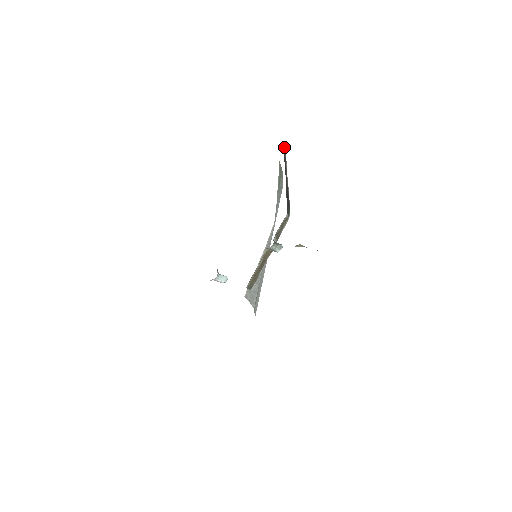
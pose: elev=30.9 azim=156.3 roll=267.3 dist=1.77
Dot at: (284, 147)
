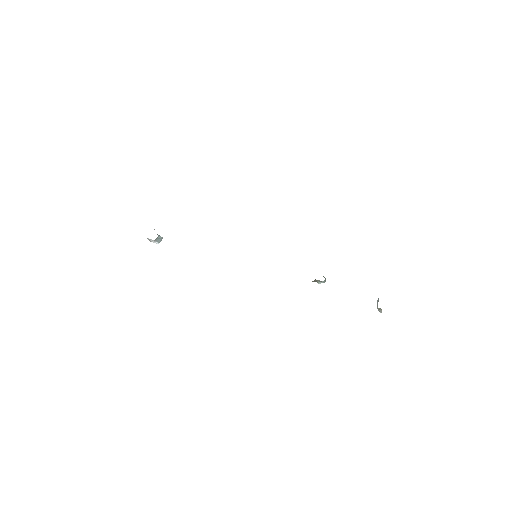
Dot at: occluded
